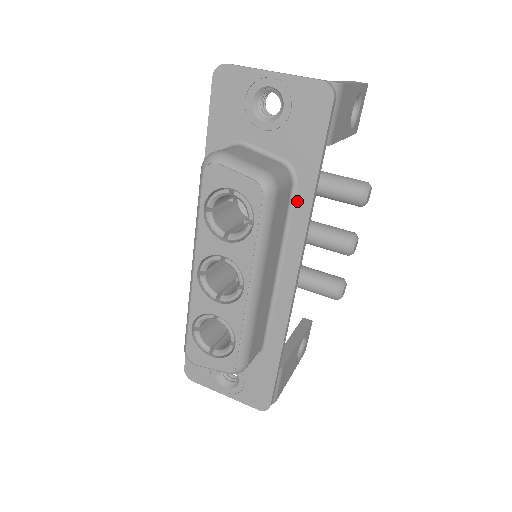
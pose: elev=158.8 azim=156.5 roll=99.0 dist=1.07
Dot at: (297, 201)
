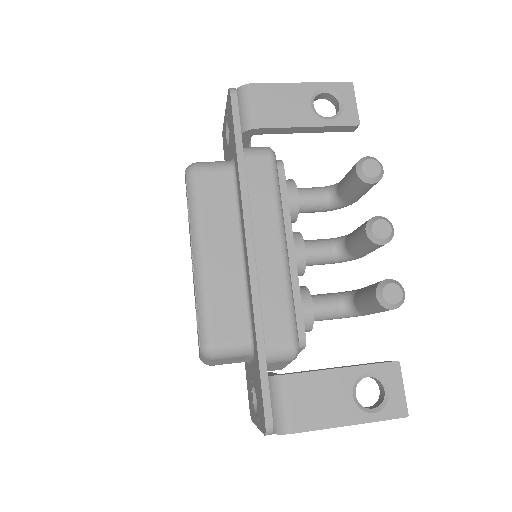
Dot at: (237, 181)
